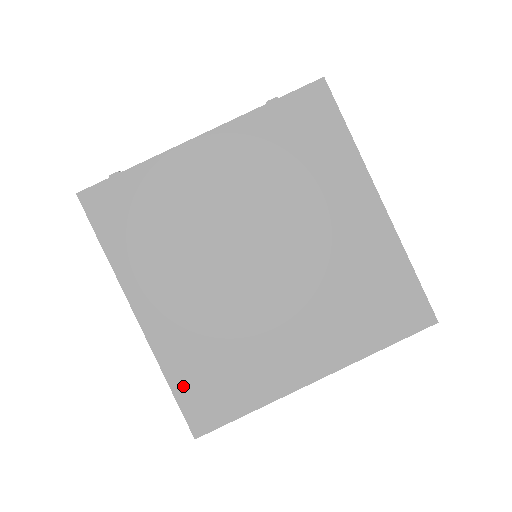
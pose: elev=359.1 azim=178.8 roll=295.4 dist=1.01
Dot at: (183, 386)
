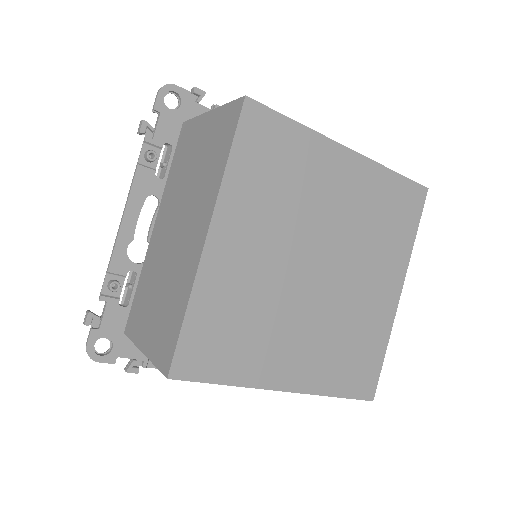
Dot at: (344, 387)
